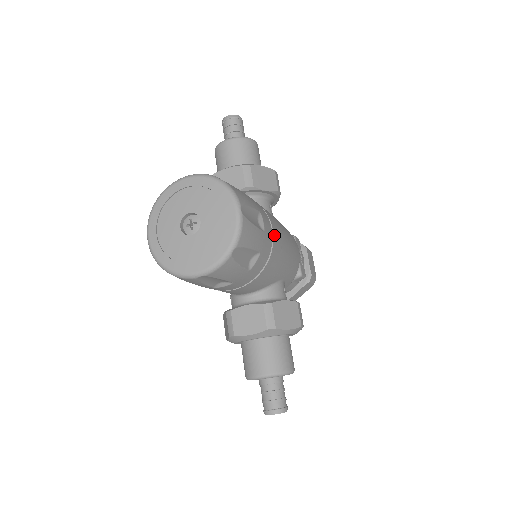
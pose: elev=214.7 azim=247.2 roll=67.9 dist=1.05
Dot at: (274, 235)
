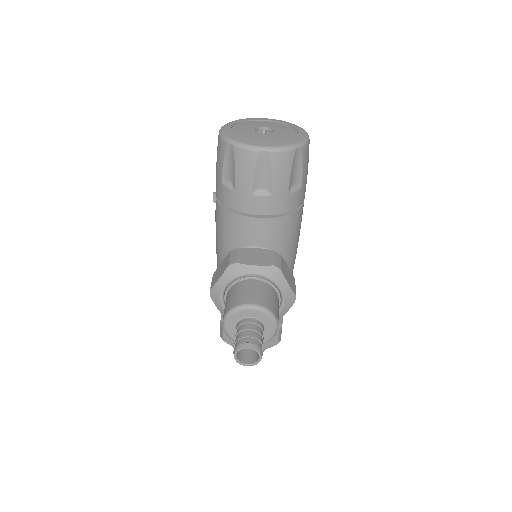
Dot at: occluded
